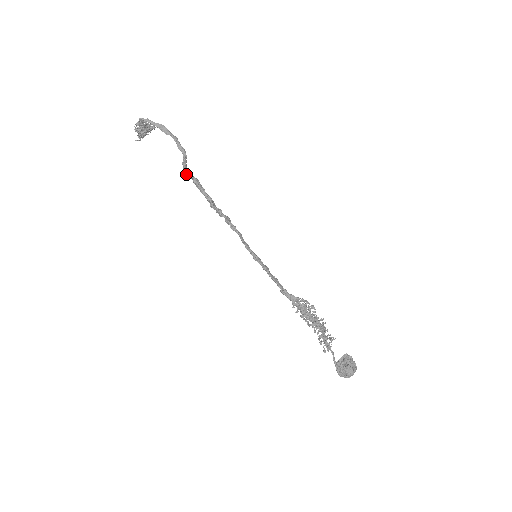
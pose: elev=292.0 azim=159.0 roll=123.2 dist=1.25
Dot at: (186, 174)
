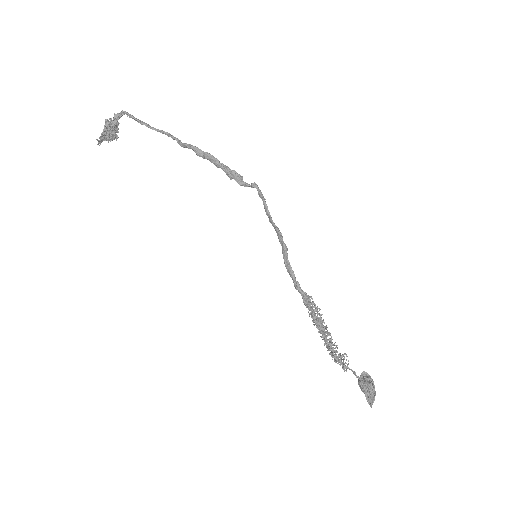
Dot at: (195, 148)
